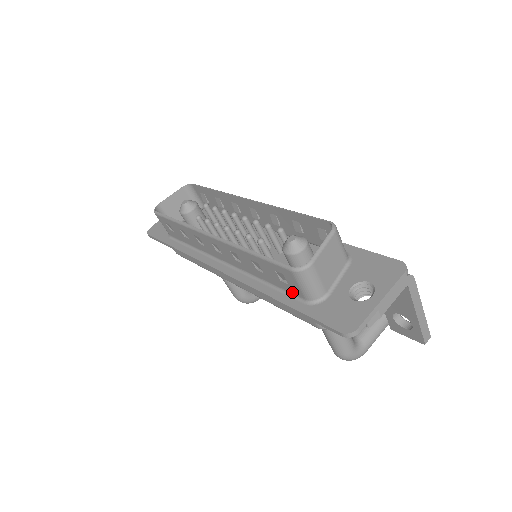
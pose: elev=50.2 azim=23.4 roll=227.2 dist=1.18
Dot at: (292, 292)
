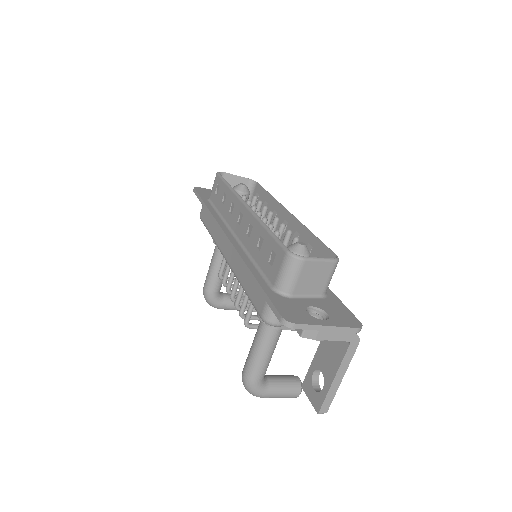
Dot at: (268, 276)
